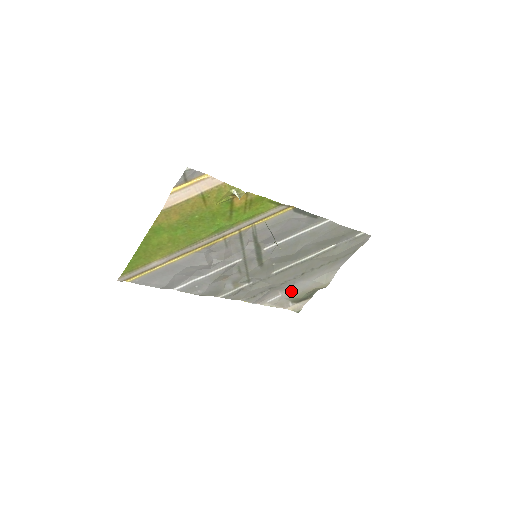
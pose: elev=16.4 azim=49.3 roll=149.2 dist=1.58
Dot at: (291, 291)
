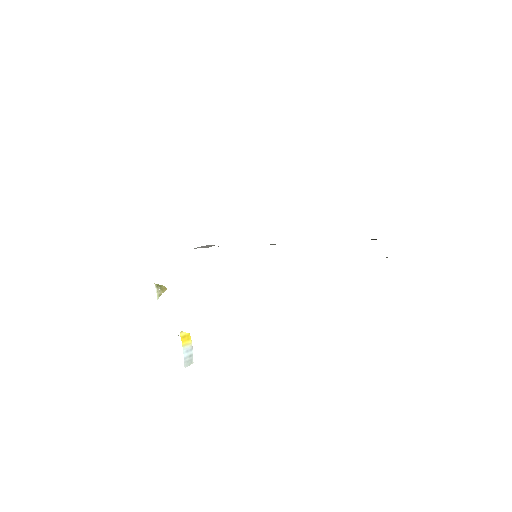
Dot at: occluded
